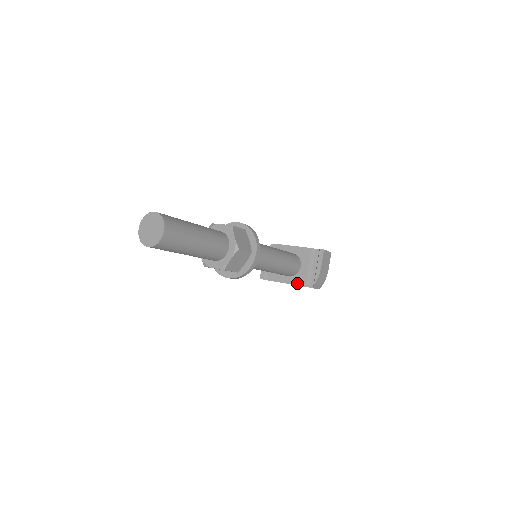
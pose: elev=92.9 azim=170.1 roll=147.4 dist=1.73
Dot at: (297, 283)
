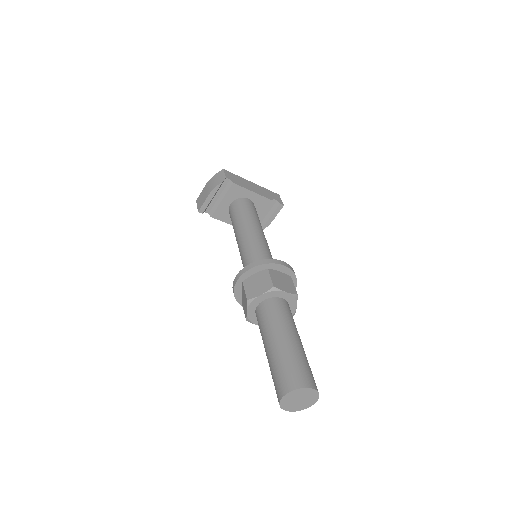
Dot at: occluded
